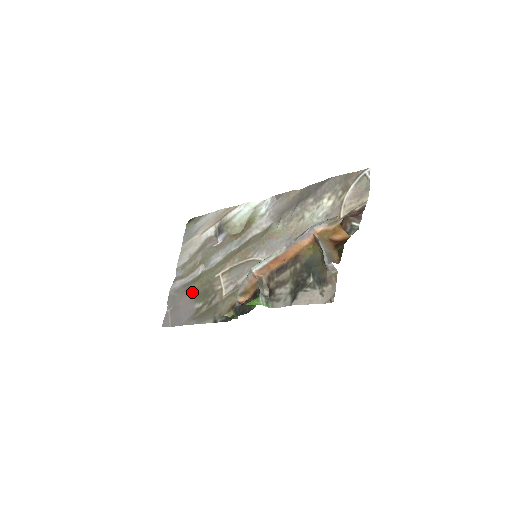
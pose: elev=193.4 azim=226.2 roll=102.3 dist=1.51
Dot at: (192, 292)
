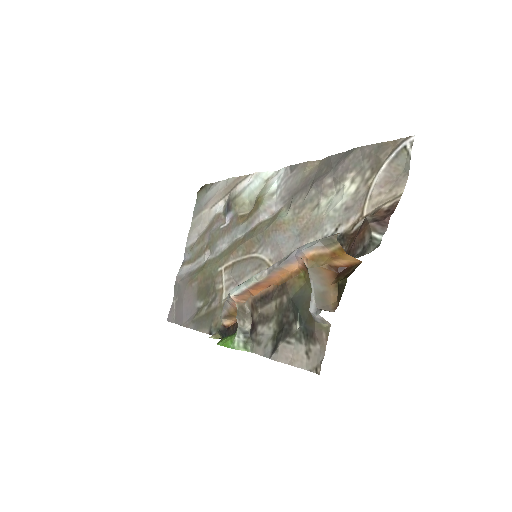
Dot at: (195, 285)
